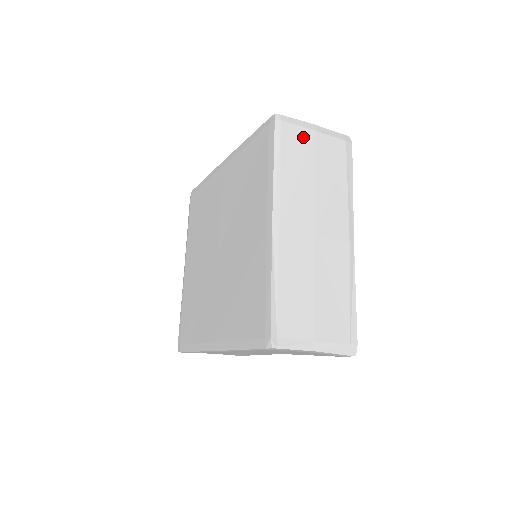
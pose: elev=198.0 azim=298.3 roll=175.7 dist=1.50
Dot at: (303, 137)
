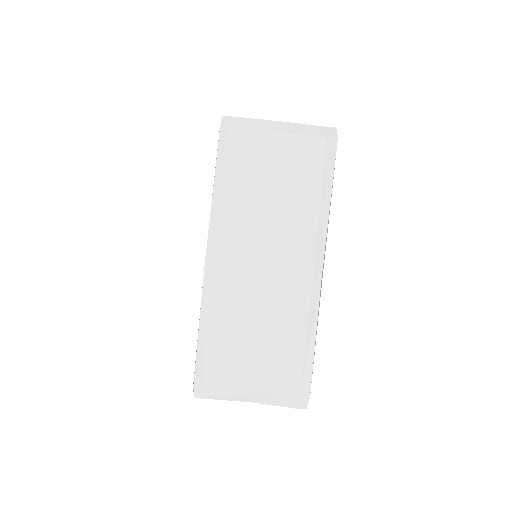
Dot at: (258, 143)
